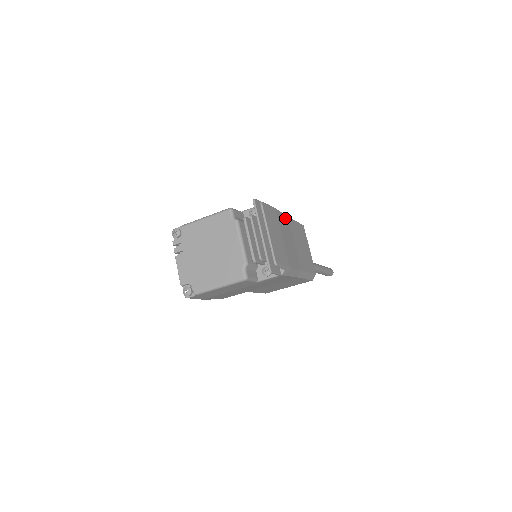
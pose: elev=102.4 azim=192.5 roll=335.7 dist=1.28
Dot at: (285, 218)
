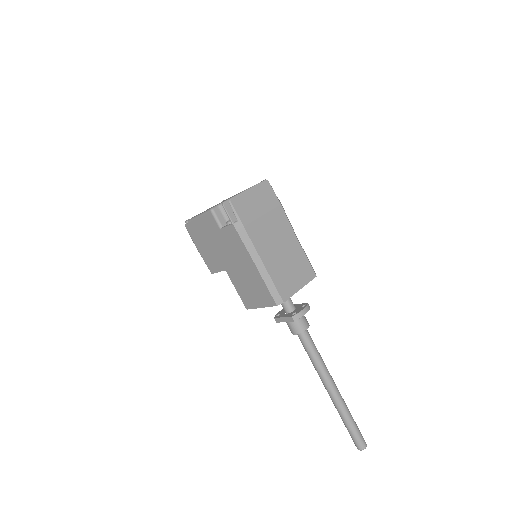
Dot at: (289, 227)
